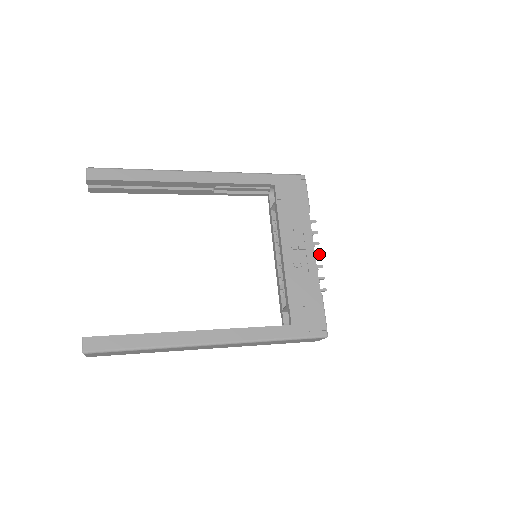
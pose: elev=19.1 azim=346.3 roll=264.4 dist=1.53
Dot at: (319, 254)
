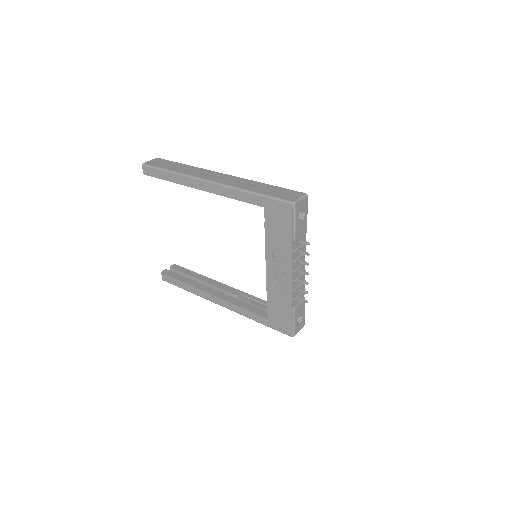
Dot at: (306, 273)
